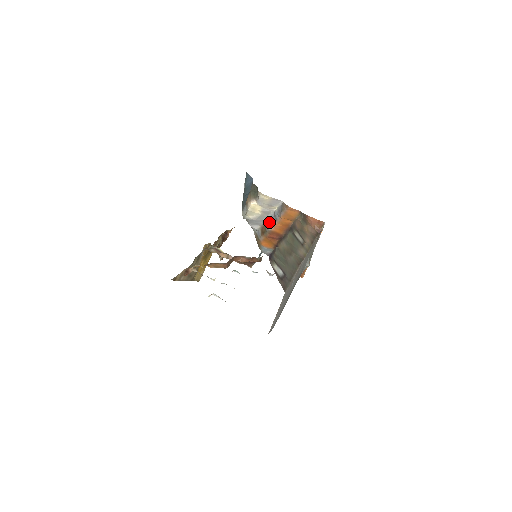
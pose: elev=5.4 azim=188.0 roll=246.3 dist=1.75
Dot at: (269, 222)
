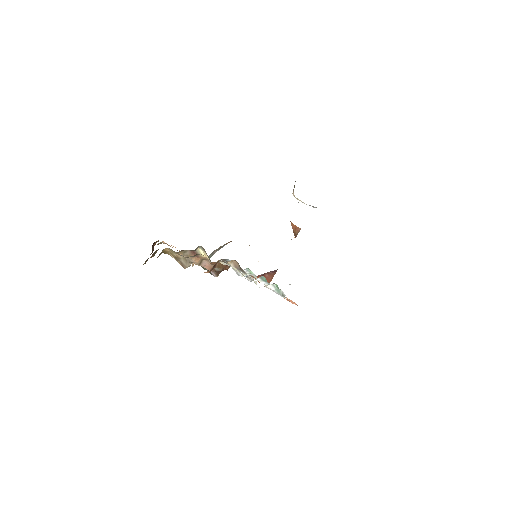
Dot at: occluded
